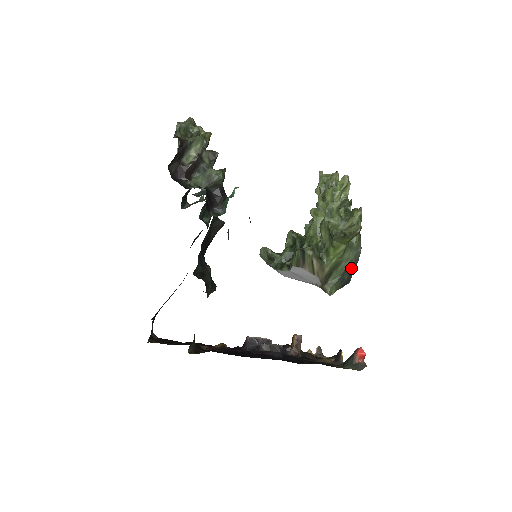
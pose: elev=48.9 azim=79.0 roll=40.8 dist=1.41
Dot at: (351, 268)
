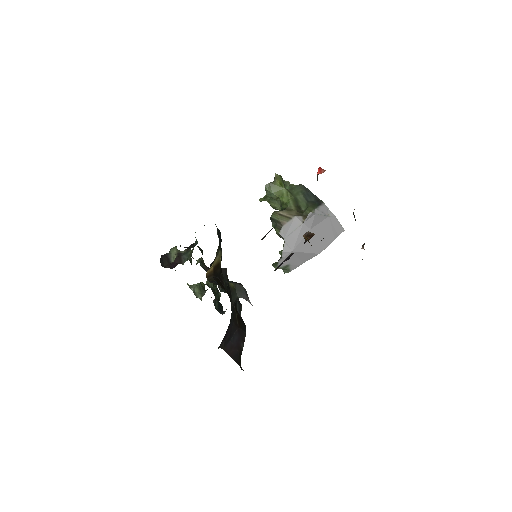
Dot at: (309, 195)
